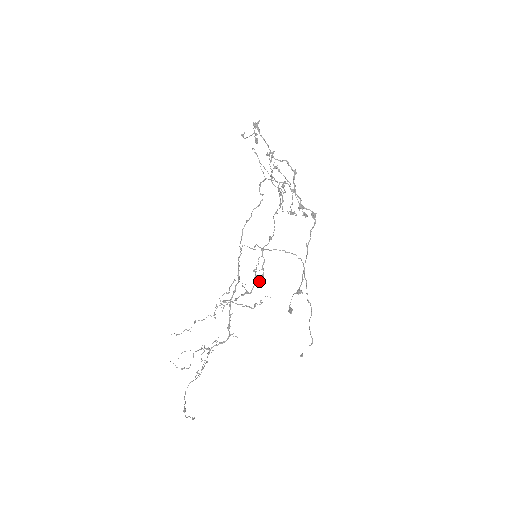
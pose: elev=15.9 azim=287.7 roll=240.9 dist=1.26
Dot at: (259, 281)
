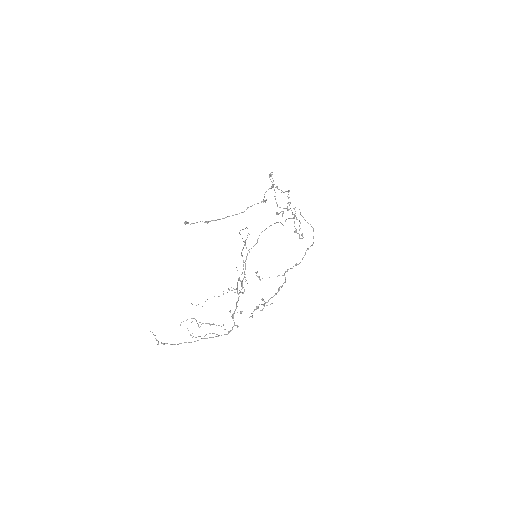
Dot at: (276, 294)
